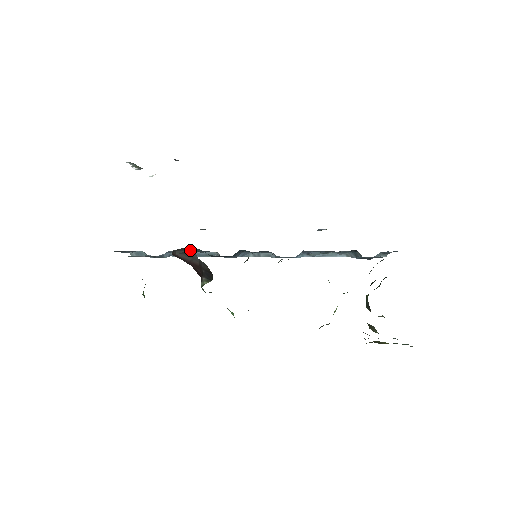
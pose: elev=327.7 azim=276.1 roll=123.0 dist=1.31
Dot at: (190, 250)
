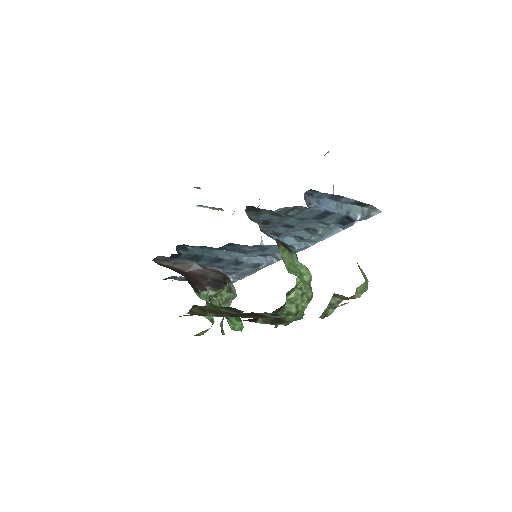
Dot at: (181, 259)
